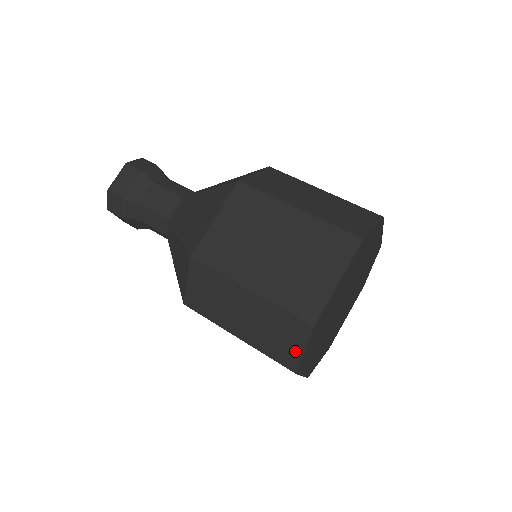
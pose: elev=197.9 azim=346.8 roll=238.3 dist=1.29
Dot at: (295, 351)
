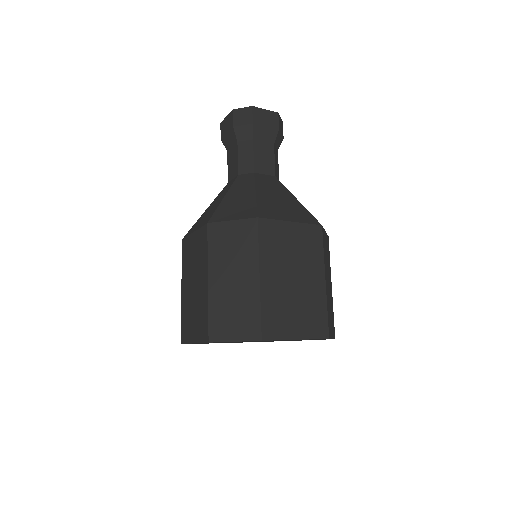
Dot at: occluded
